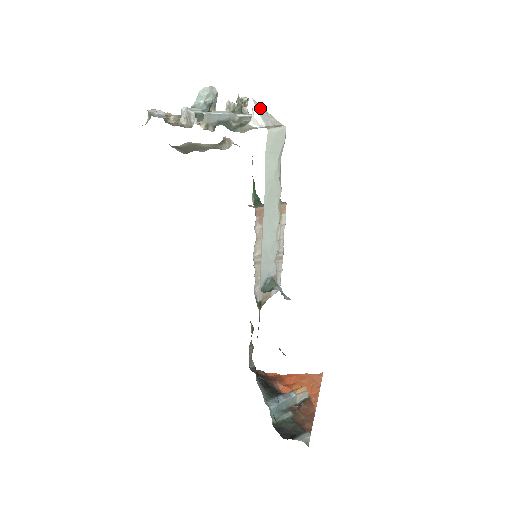
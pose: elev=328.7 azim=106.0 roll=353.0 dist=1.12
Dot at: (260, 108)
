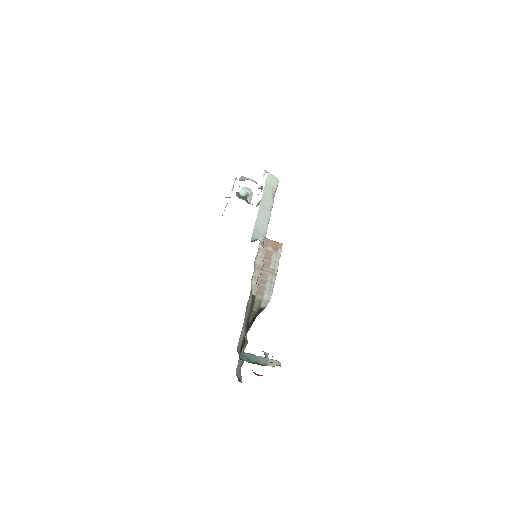
Dot at: occluded
